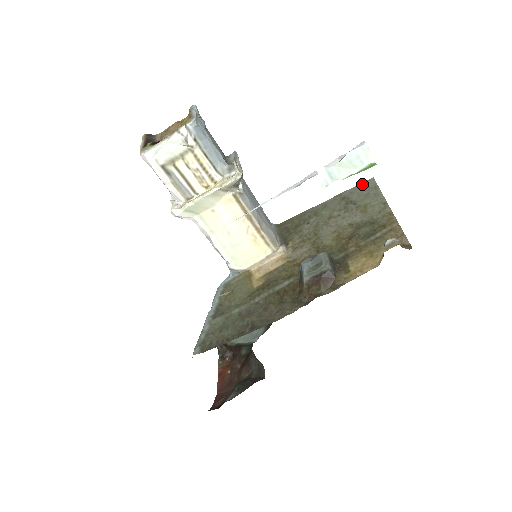
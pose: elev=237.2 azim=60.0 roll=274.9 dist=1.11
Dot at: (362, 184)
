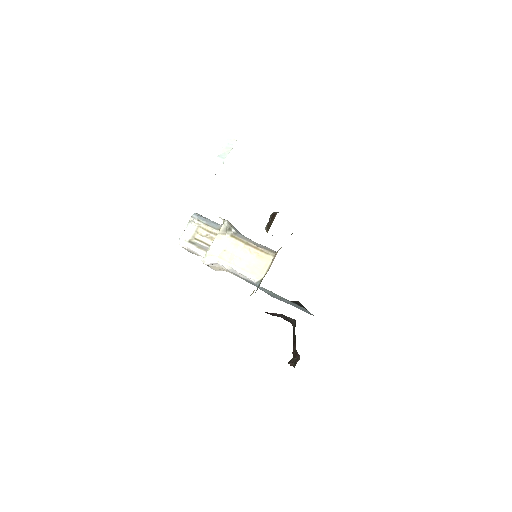
Dot at: occluded
